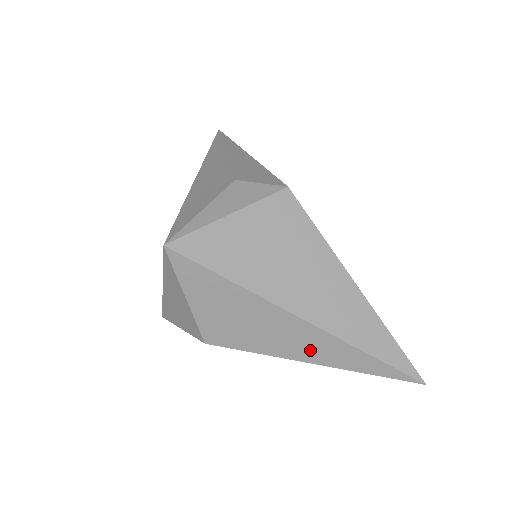
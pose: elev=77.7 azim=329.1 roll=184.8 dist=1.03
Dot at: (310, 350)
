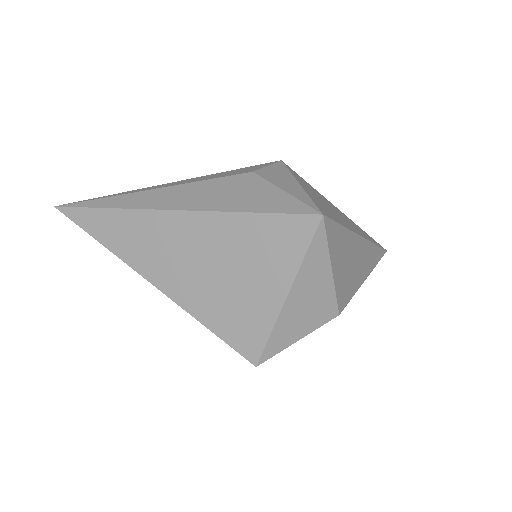
Dot at: (366, 265)
